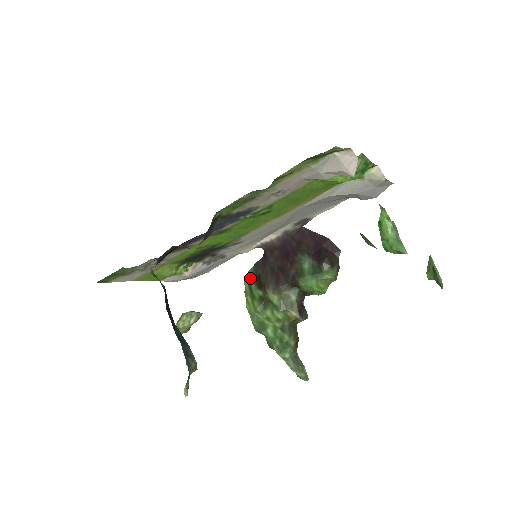
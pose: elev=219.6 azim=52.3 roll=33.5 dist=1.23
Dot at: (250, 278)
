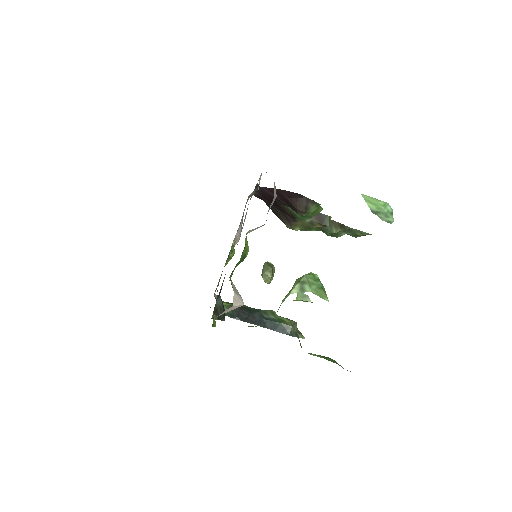
Dot at: occluded
